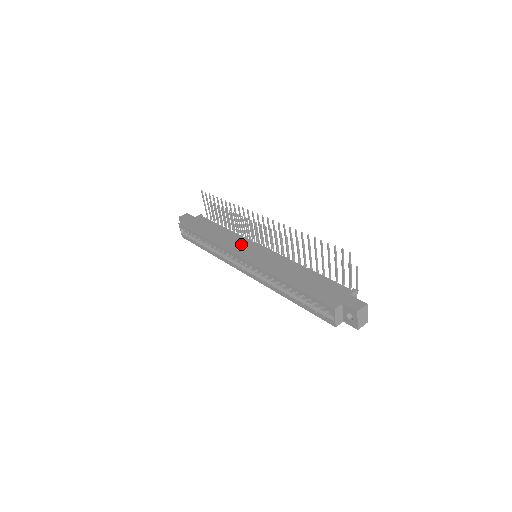
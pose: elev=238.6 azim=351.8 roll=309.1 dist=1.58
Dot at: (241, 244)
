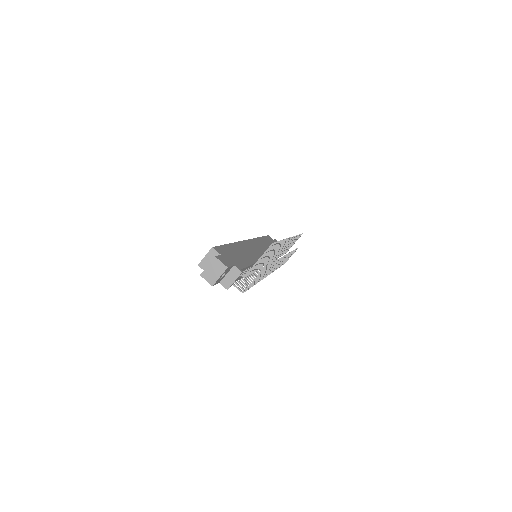
Dot at: (263, 248)
